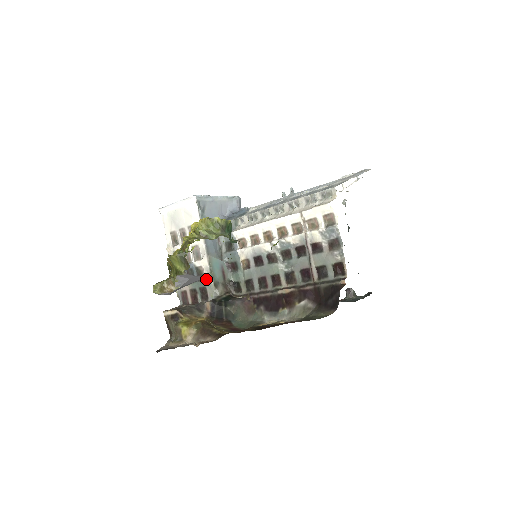
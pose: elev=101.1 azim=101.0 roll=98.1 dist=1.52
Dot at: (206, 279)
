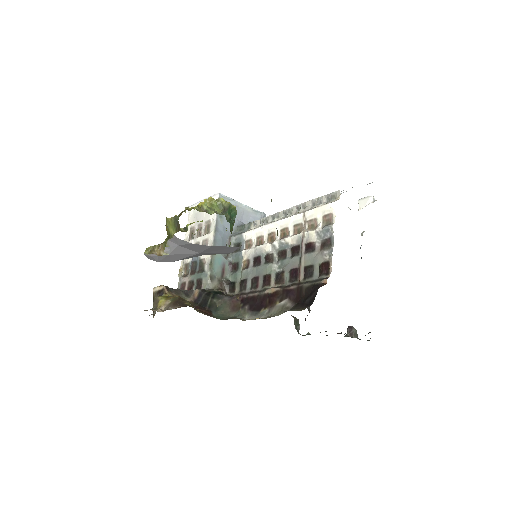
Dot at: (205, 271)
